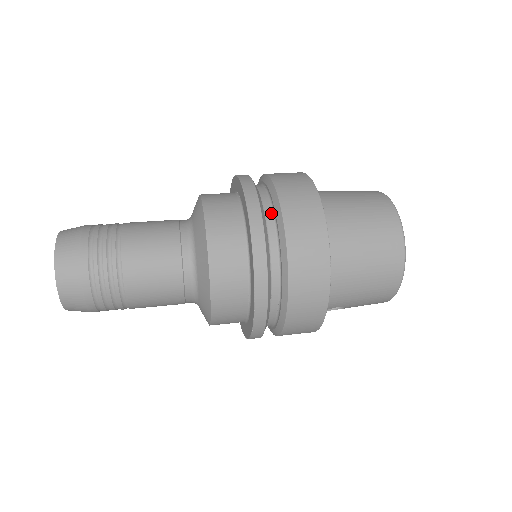
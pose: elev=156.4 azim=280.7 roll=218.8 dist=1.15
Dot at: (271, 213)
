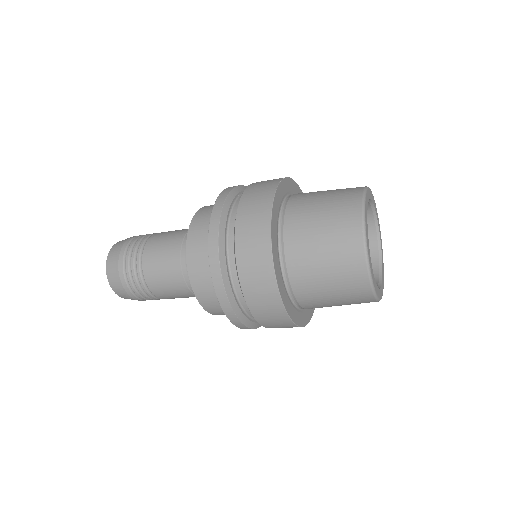
Dot at: (233, 240)
